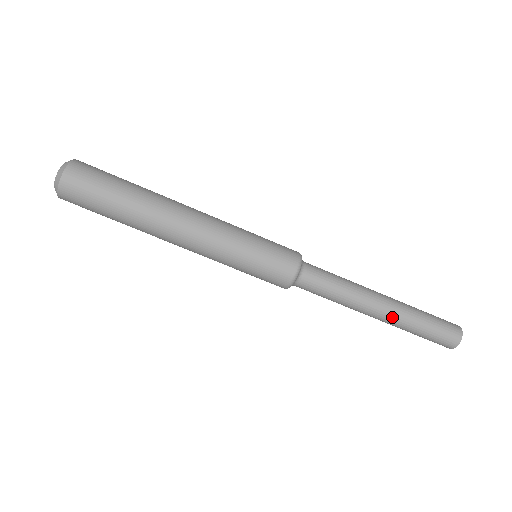
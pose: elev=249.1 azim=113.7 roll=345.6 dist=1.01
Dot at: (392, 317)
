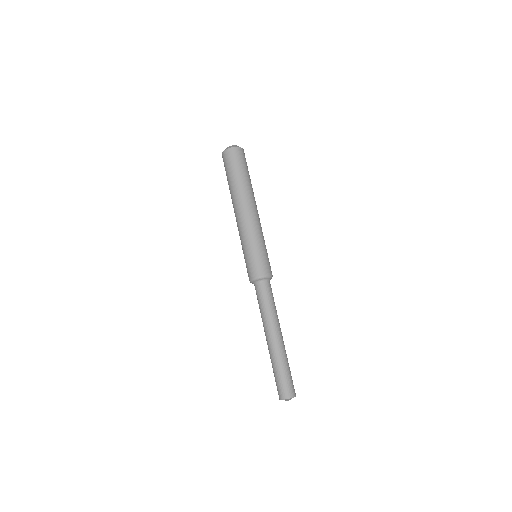
Dot at: (273, 347)
